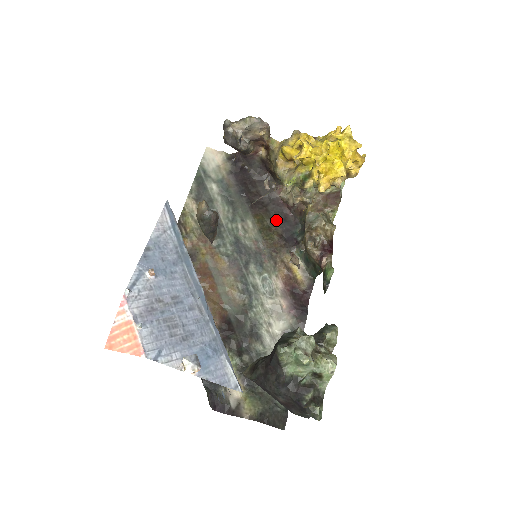
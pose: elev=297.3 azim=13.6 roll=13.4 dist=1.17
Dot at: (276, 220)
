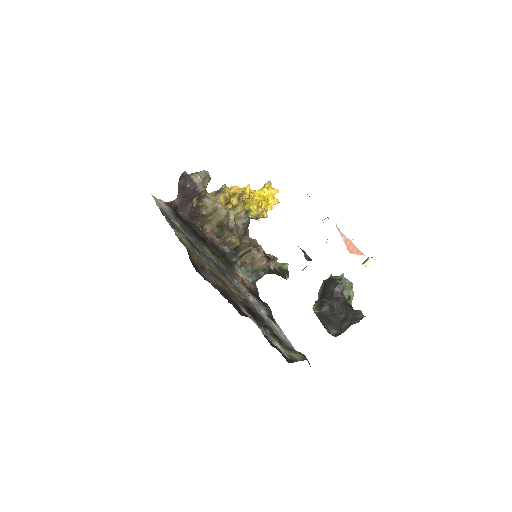
Dot at: (215, 249)
